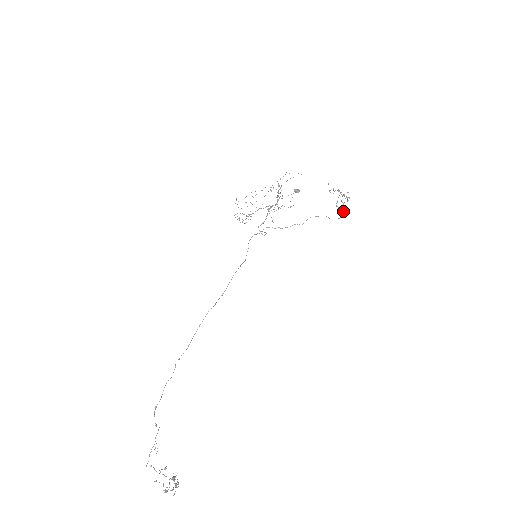
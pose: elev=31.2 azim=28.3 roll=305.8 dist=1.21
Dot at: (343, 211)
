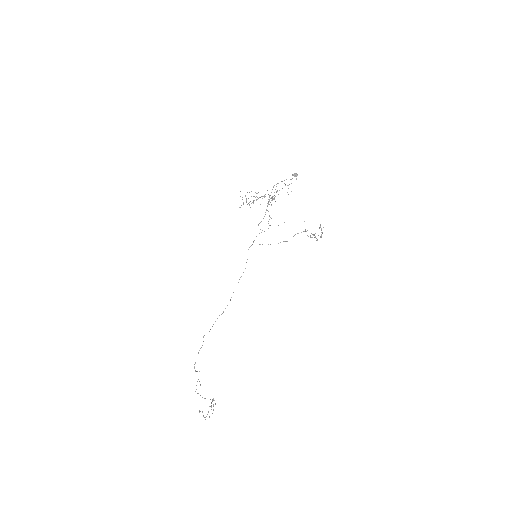
Dot at: (320, 237)
